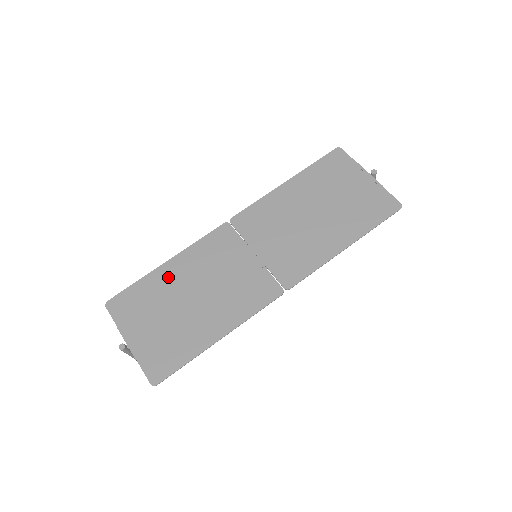
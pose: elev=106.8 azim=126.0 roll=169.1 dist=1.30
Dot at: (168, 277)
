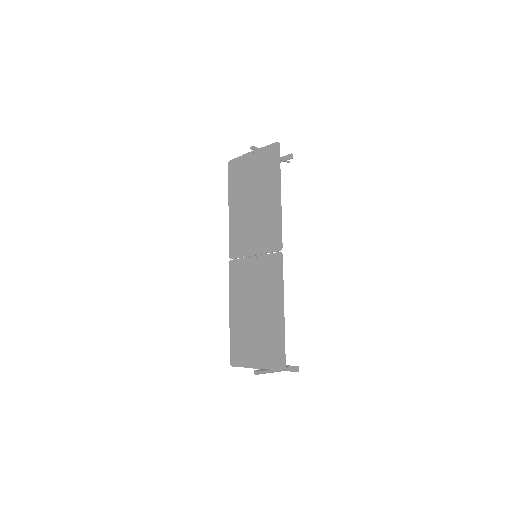
Dot at: (237, 318)
